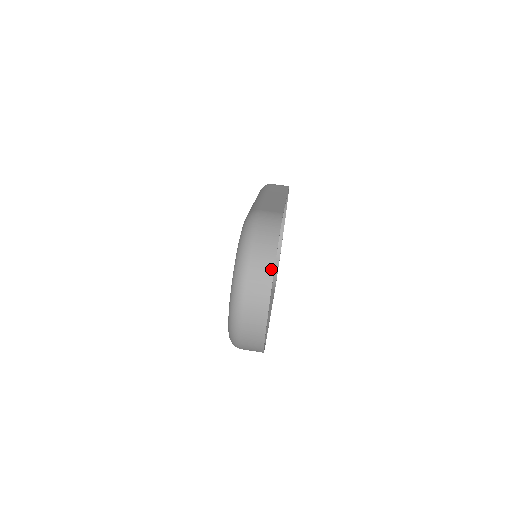
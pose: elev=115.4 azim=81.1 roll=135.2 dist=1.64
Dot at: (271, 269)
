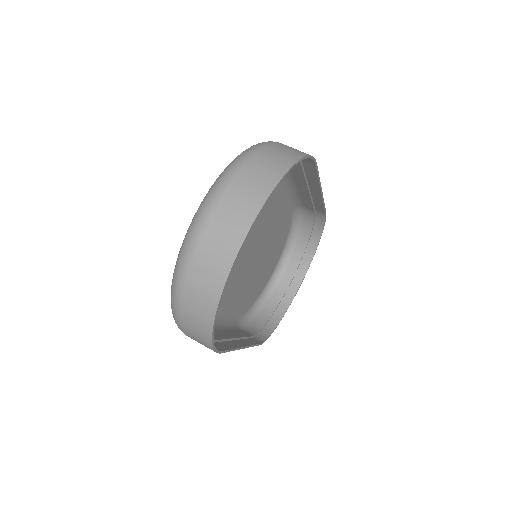
Dot at: (276, 178)
